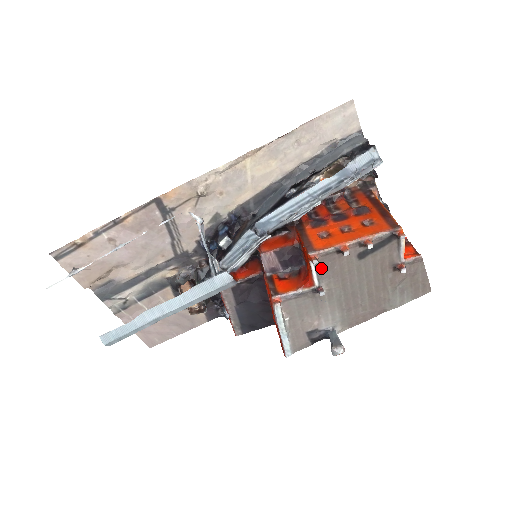
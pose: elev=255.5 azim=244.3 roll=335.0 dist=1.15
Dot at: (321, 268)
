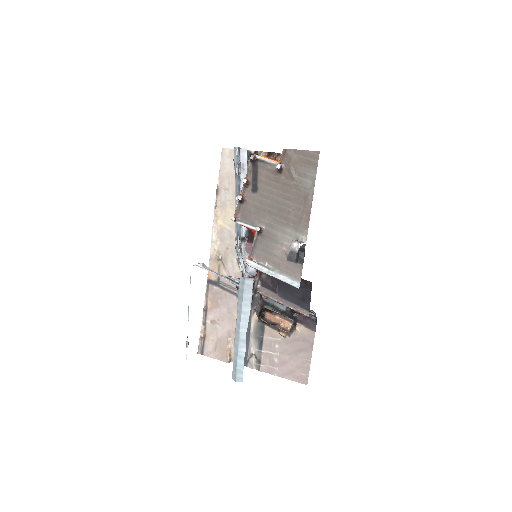
Dot at: (246, 219)
